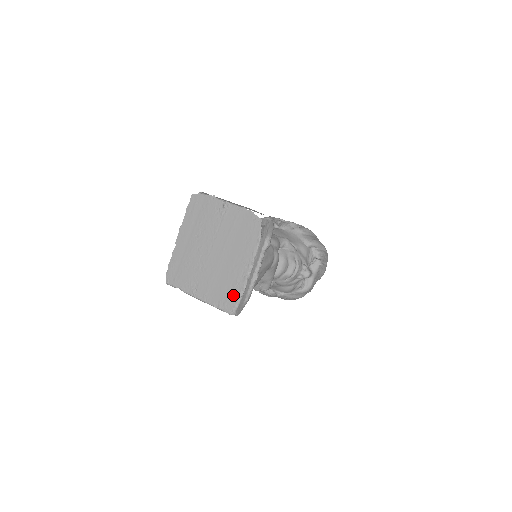
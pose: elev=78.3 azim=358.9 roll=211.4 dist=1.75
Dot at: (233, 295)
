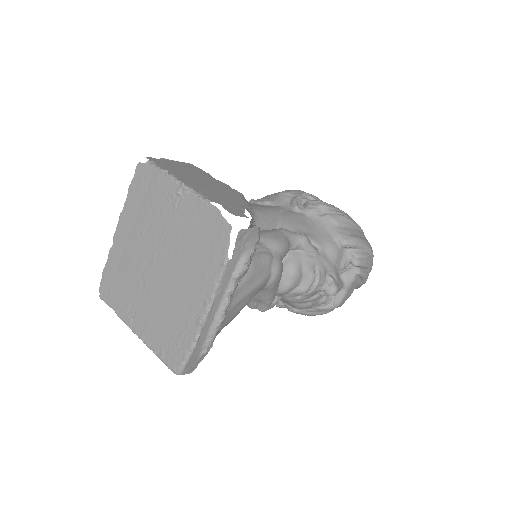
Dot at: (180, 344)
